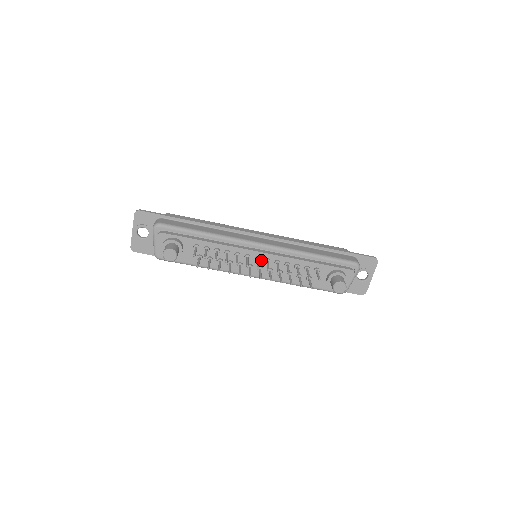
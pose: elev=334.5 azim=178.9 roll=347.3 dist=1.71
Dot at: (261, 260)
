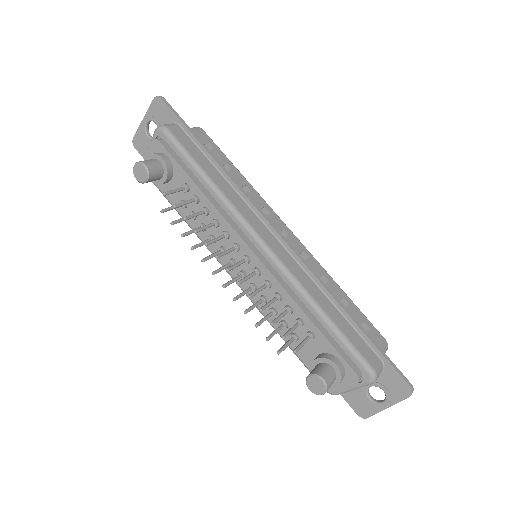
Dot at: (250, 265)
